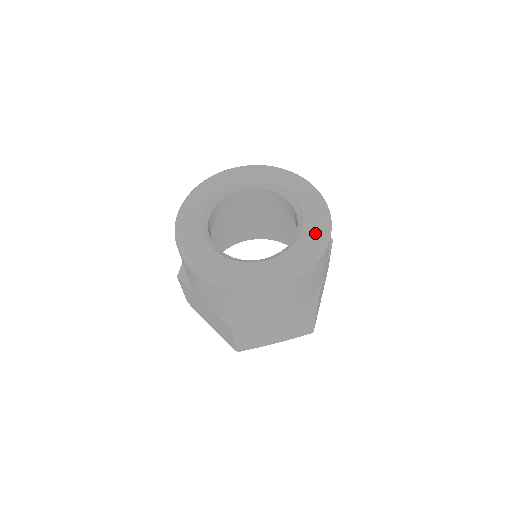
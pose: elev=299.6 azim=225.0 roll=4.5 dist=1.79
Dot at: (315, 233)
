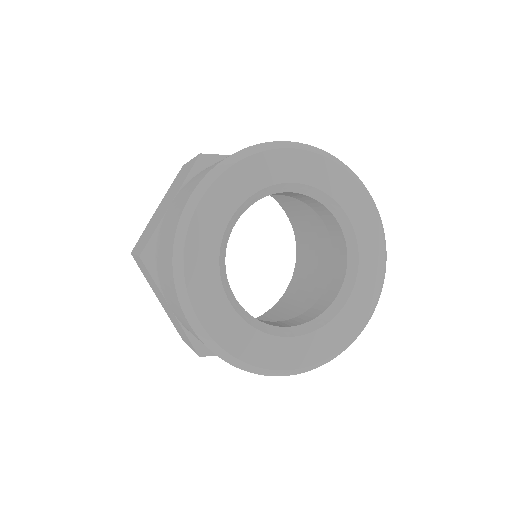
Dot at: (367, 217)
